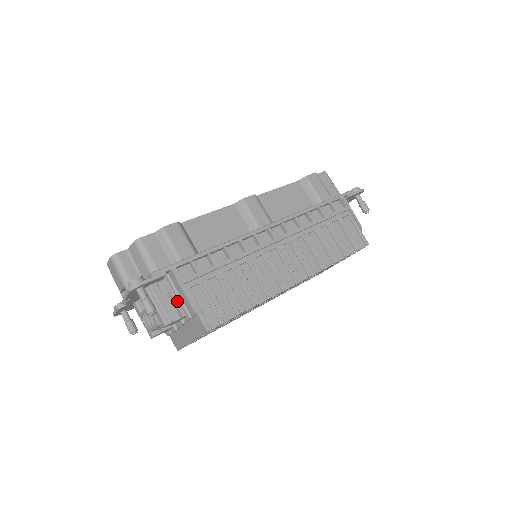
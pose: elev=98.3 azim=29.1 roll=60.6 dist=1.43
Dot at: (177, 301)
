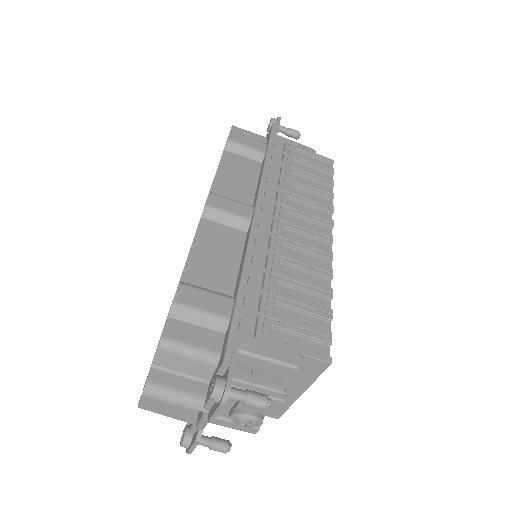
Dot at: (266, 365)
